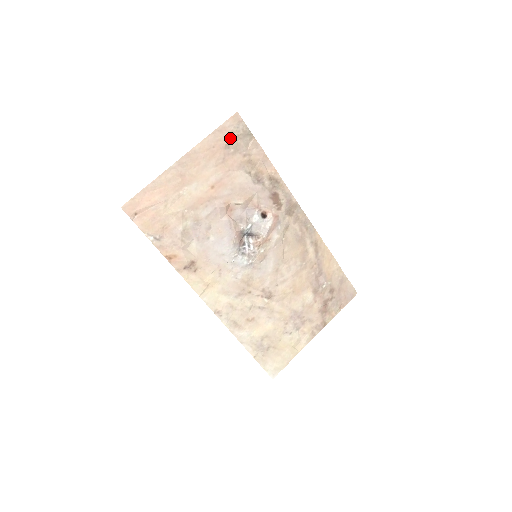
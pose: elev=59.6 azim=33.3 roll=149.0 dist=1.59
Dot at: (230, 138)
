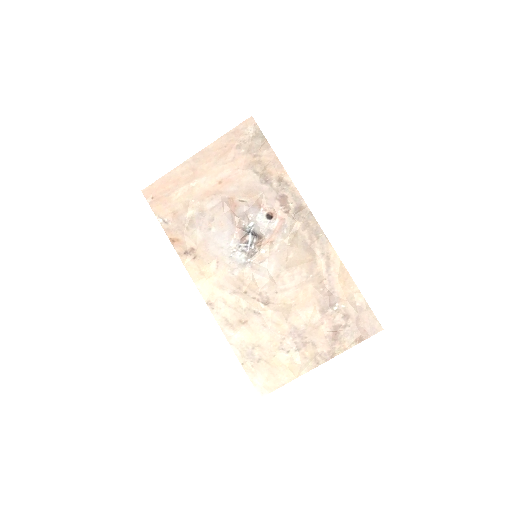
Dot at: (242, 139)
